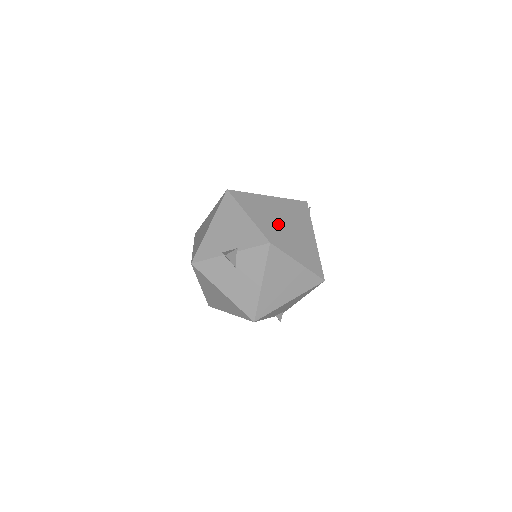
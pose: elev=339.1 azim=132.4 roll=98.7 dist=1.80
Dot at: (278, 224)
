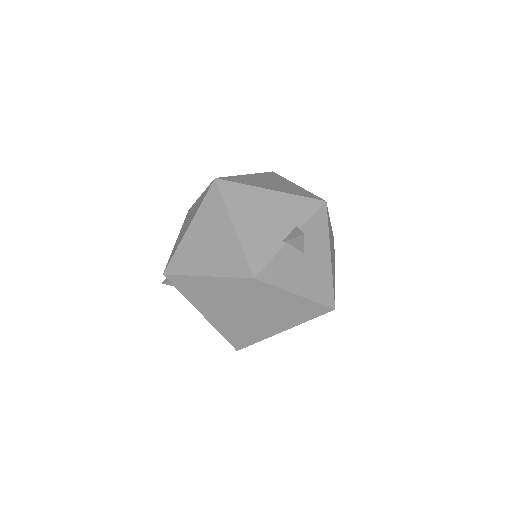
Dot at: (299, 189)
